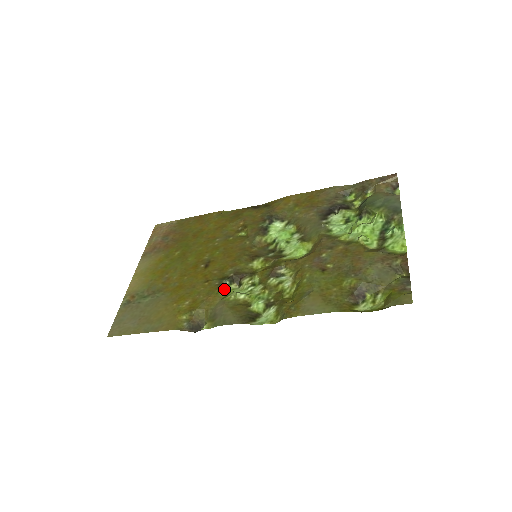
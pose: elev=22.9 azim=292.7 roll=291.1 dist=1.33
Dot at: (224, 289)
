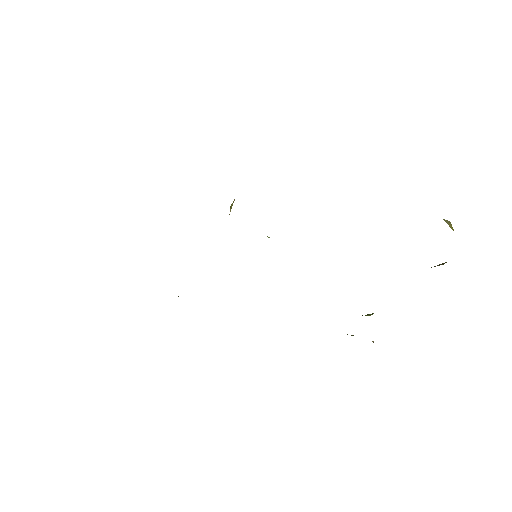
Dot at: occluded
